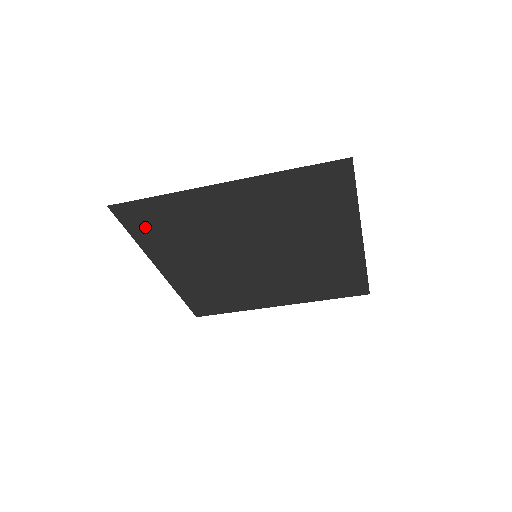
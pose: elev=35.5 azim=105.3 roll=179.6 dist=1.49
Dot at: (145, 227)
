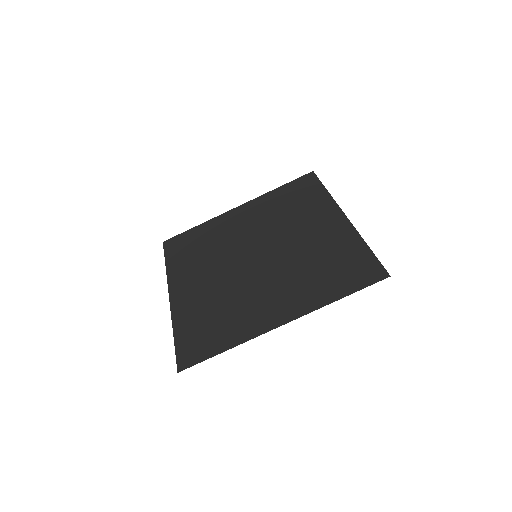
Dot at: (178, 252)
